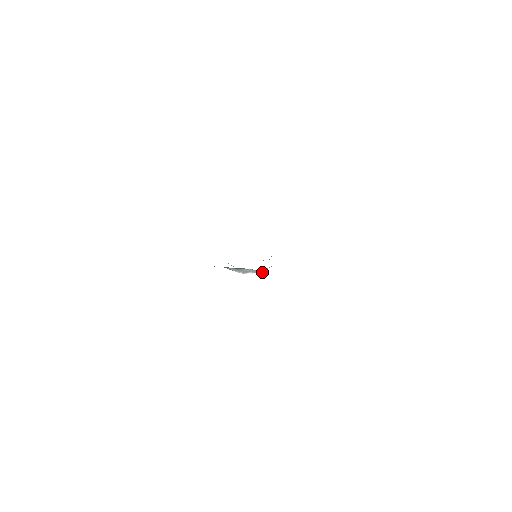
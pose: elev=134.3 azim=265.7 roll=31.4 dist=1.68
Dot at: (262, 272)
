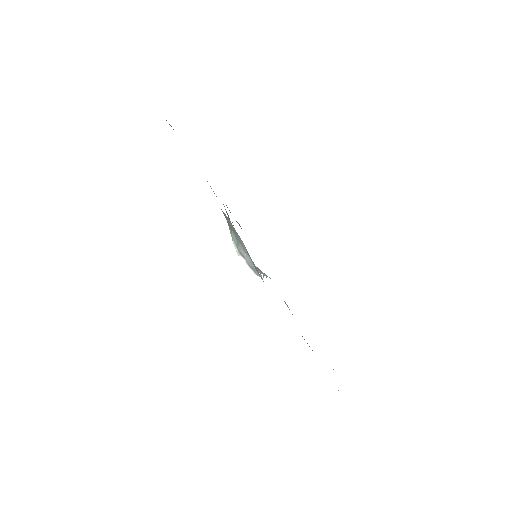
Dot at: (255, 271)
